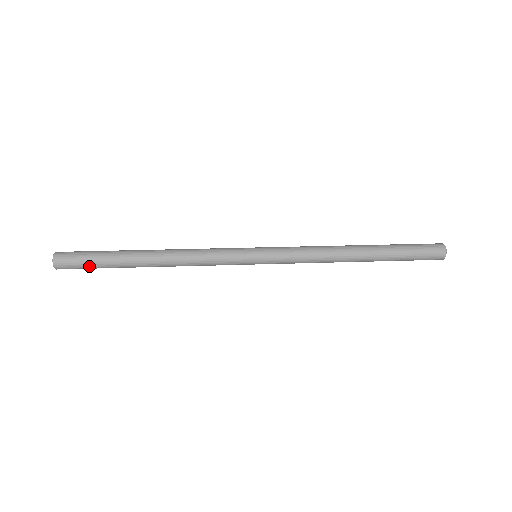
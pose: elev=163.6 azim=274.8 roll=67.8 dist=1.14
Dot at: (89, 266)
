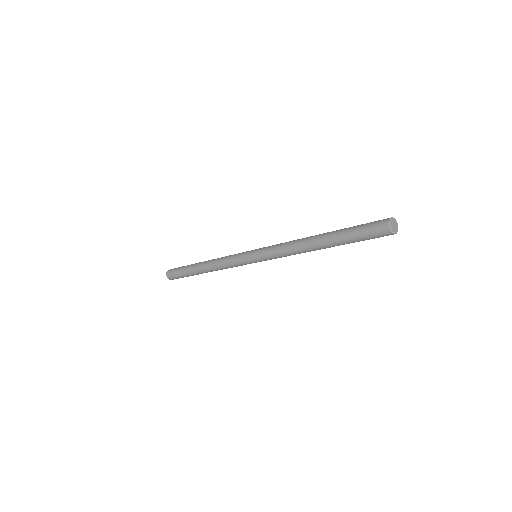
Dot at: (180, 276)
